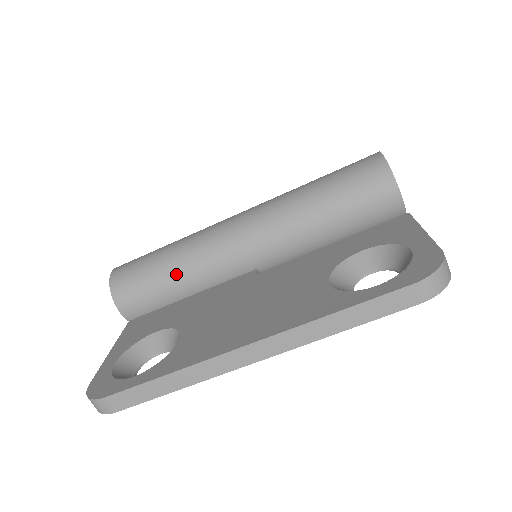
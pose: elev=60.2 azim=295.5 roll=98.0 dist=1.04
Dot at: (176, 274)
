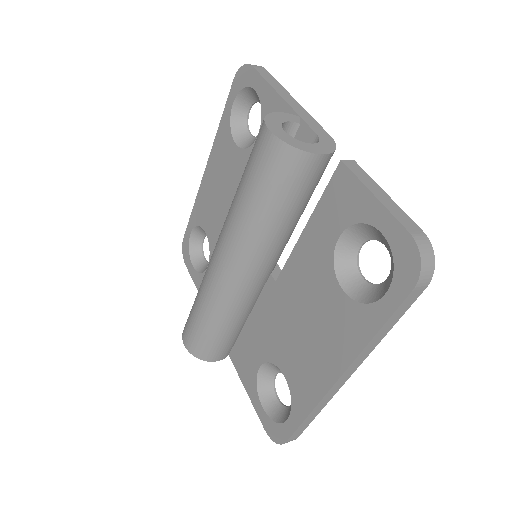
Dot at: (227, 324)
